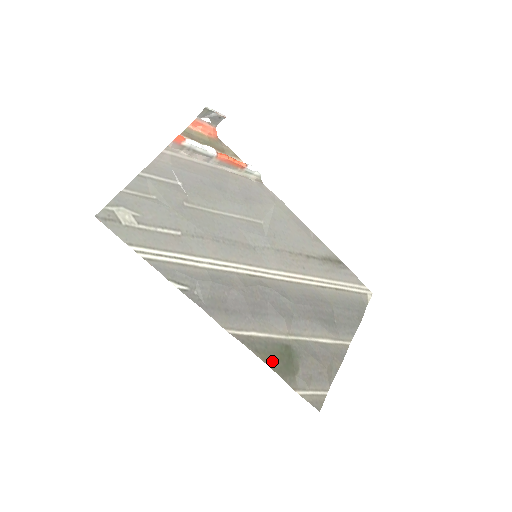
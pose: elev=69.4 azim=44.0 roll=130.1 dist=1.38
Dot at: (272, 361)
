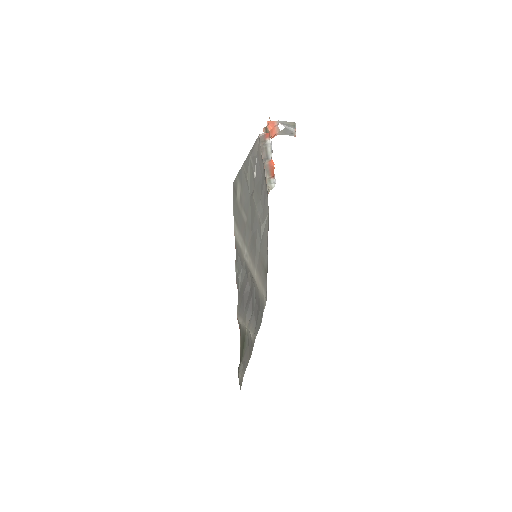
Dot at: (241, 347)
